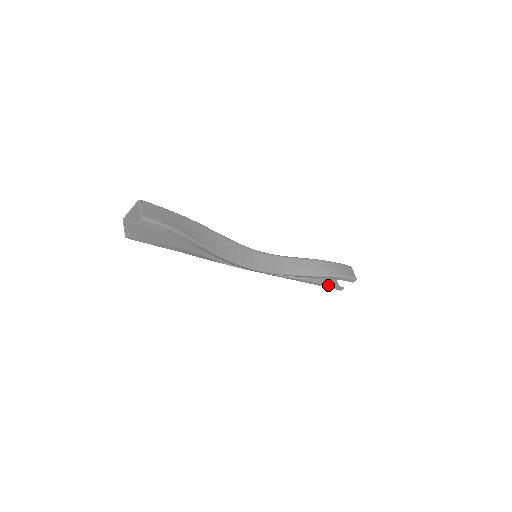
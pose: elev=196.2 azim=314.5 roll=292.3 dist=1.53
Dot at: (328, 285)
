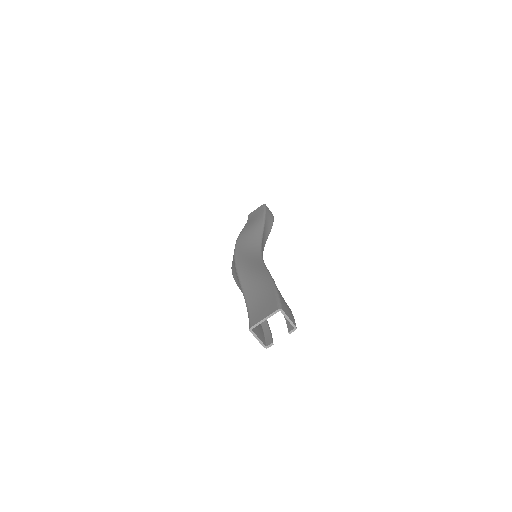
Dot at: occluded
